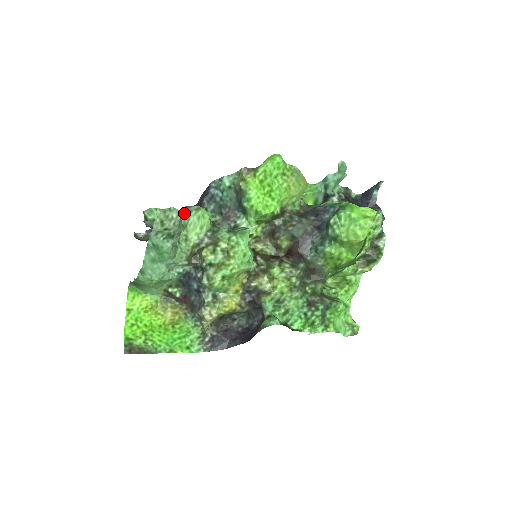
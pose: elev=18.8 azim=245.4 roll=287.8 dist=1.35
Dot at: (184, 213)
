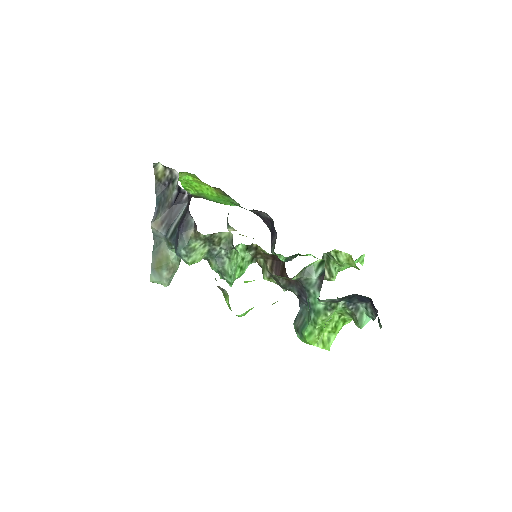
Dot at: occluded
